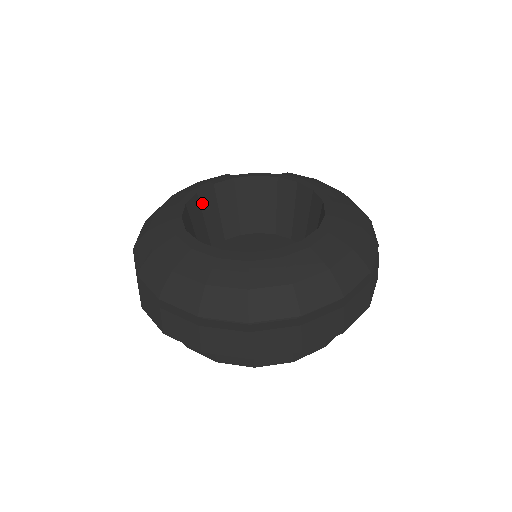
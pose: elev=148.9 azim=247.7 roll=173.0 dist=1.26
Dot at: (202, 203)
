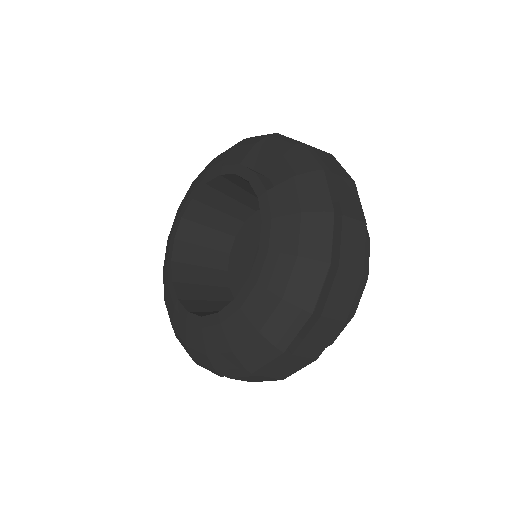
Dot at: (218, 188)
